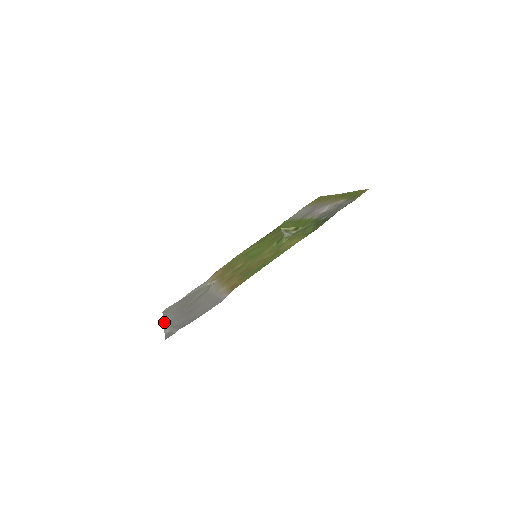
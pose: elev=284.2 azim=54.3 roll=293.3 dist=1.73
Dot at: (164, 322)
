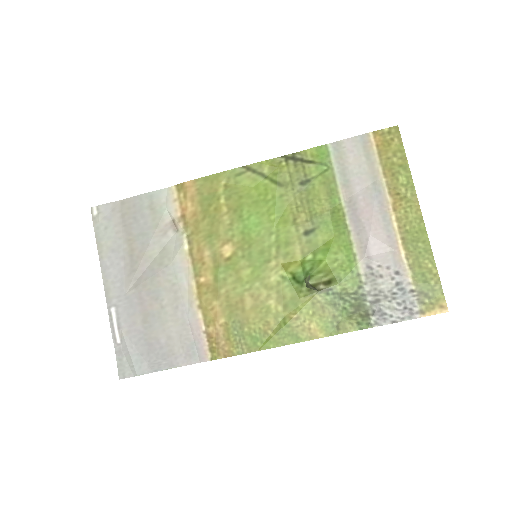
Dot at: (104, 285)
